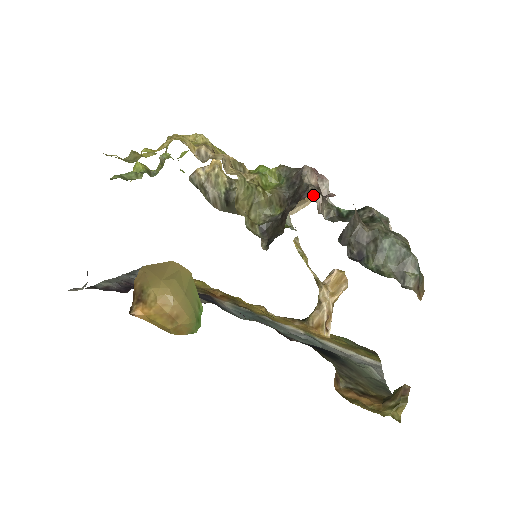
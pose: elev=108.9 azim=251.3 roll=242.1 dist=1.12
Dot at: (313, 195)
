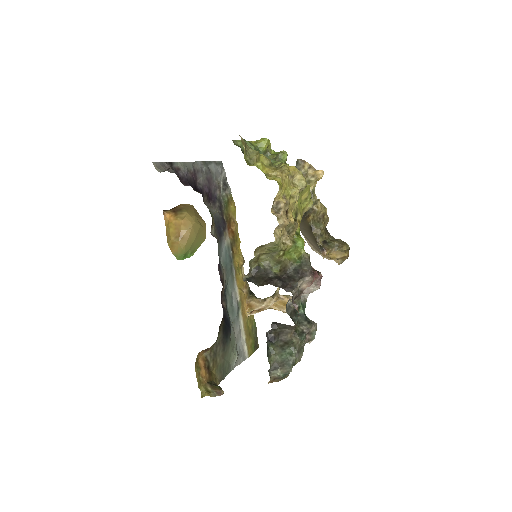
Dot at: (334, 259)
